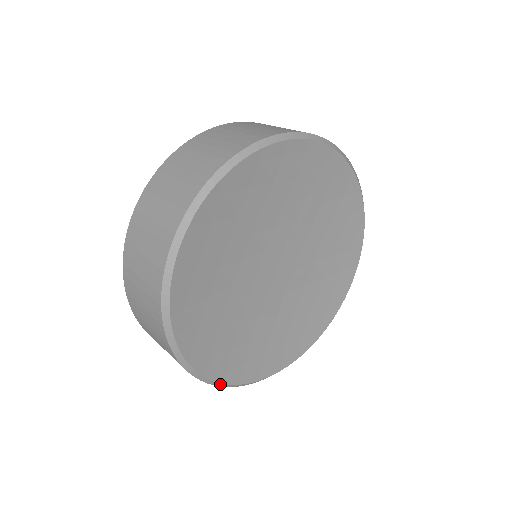
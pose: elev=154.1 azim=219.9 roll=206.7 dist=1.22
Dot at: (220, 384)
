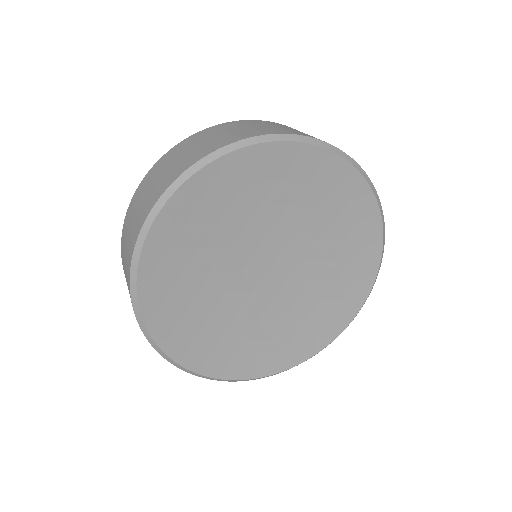
Dot at: (177, 364)
